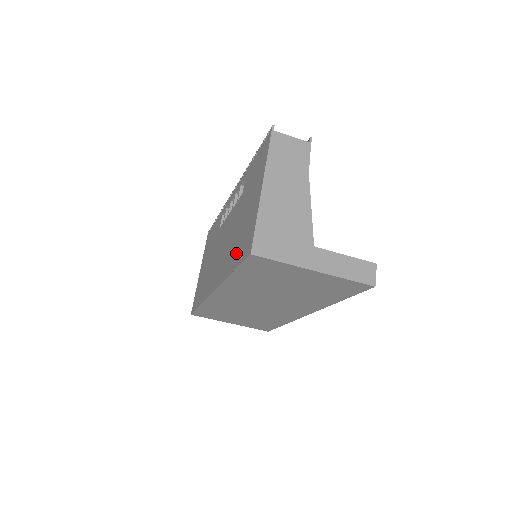
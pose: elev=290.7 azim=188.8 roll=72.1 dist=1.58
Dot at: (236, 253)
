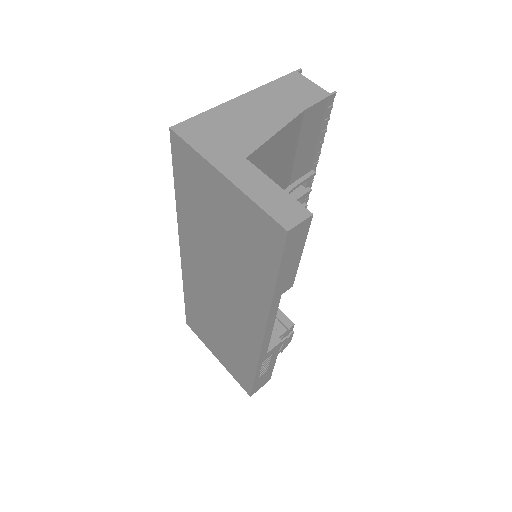
Dot at: occluded
